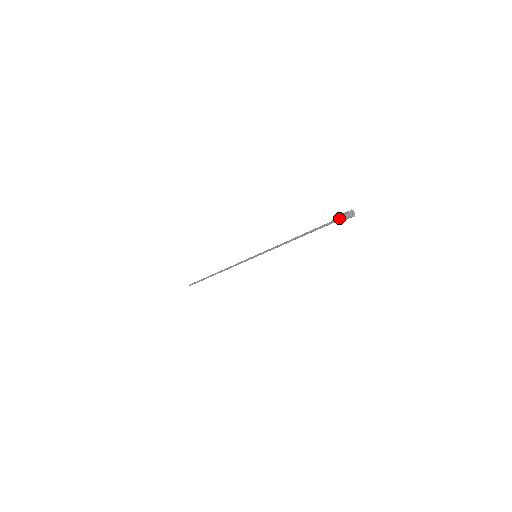
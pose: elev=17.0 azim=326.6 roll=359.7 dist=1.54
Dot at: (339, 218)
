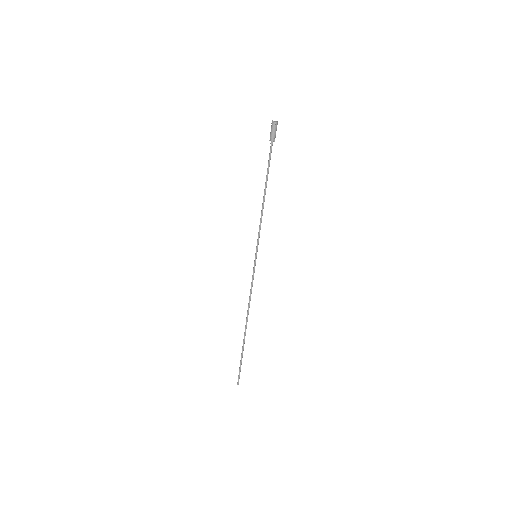
Dot at: (270, 133)
